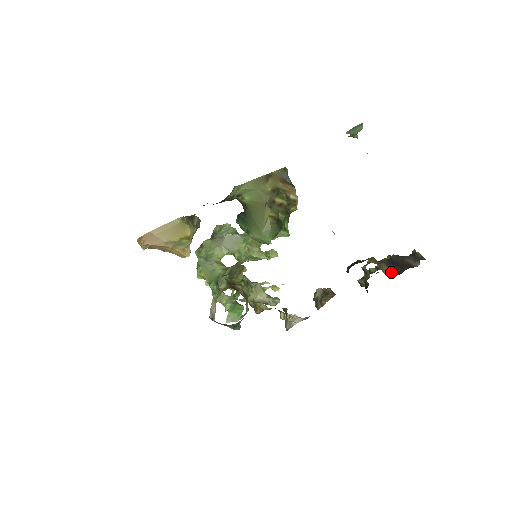
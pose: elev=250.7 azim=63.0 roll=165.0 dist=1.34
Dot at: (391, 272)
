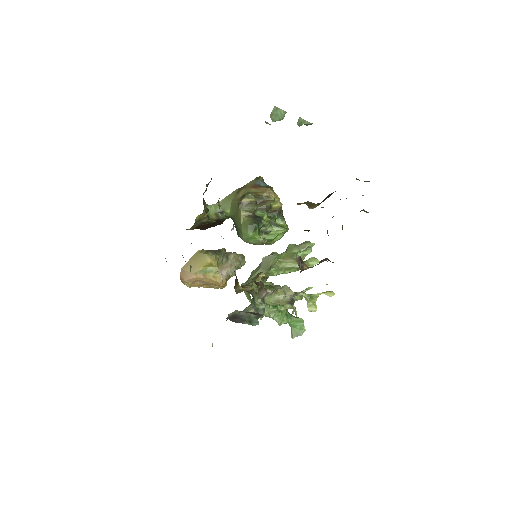
Dot at: (318, 205)
